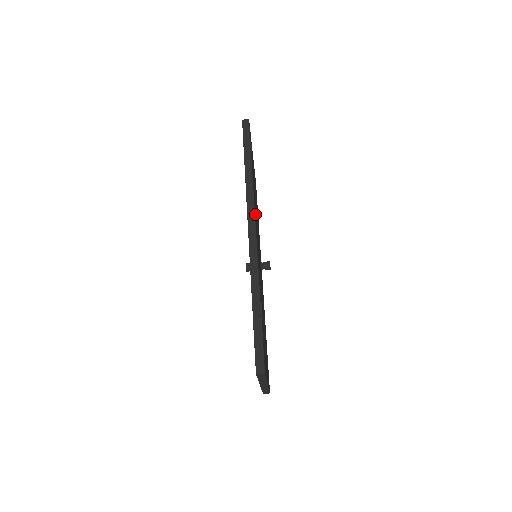
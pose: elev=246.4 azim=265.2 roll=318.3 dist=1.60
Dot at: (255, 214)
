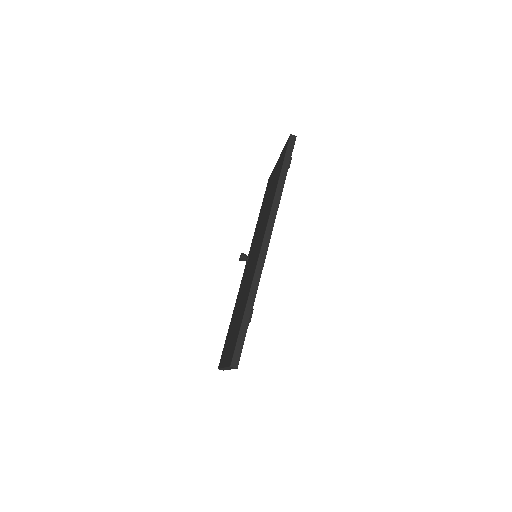
Dot at: occluded
